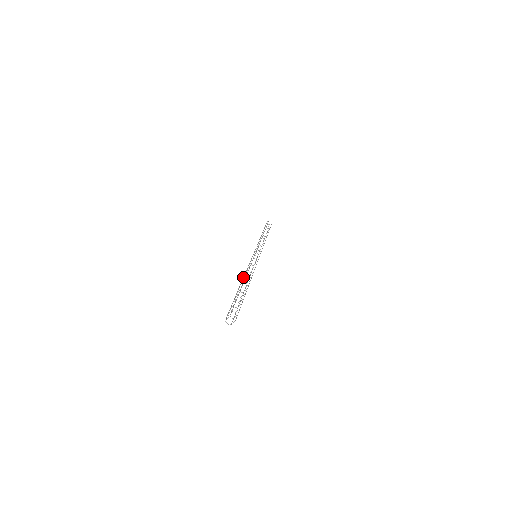
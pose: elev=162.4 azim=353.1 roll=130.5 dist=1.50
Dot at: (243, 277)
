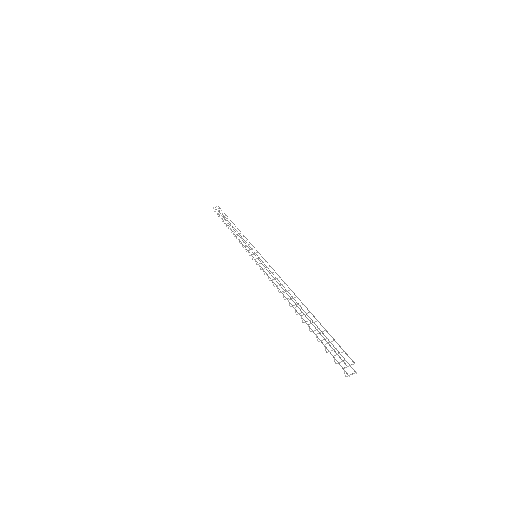
Dot at: (283, 289)
